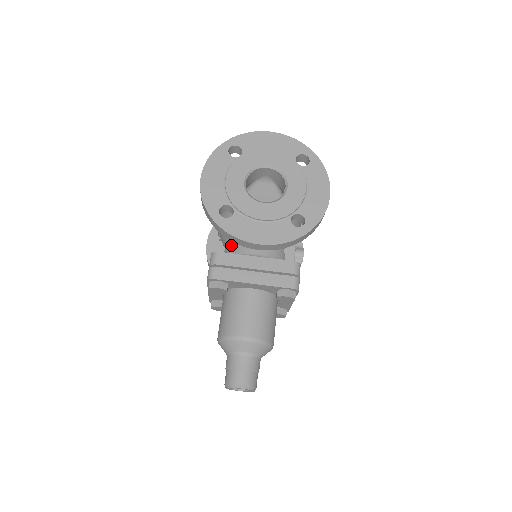
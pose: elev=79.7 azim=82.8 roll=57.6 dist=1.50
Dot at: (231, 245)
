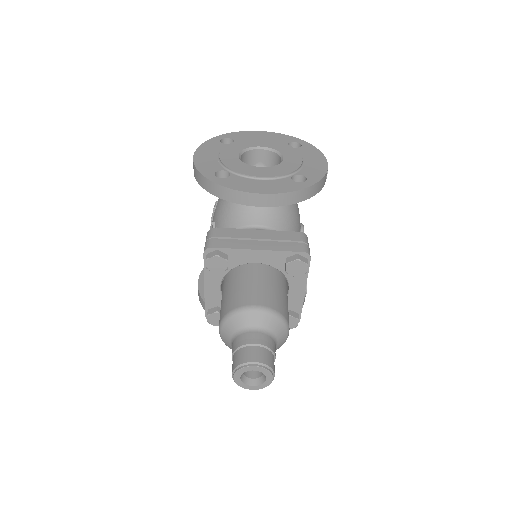
Dot at: occluded
